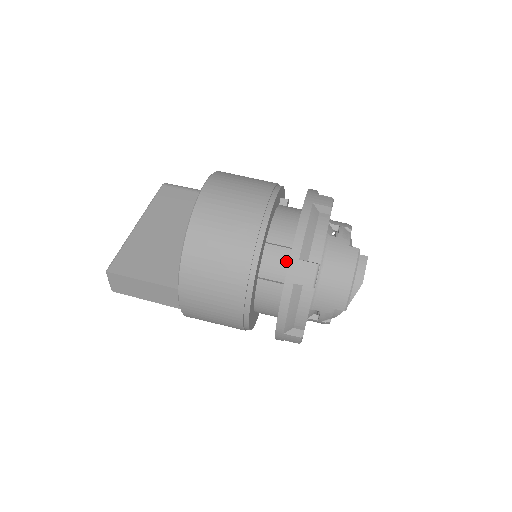
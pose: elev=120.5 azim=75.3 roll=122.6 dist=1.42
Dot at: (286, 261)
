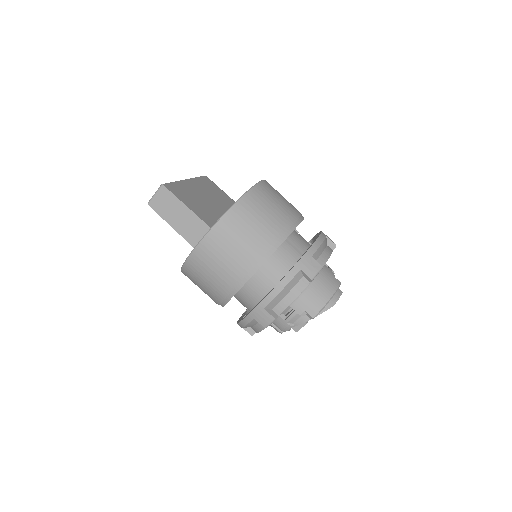
Dot at: (293, 259)
